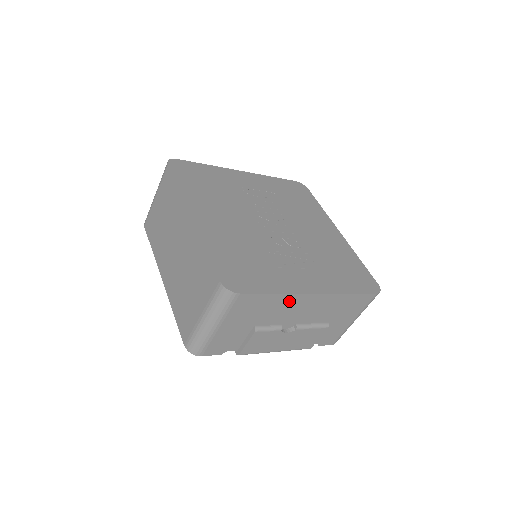
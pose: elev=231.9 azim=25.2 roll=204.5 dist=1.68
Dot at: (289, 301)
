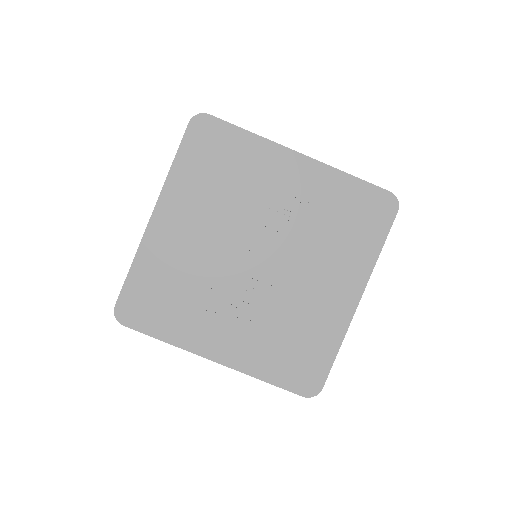
Dot at: occluded
